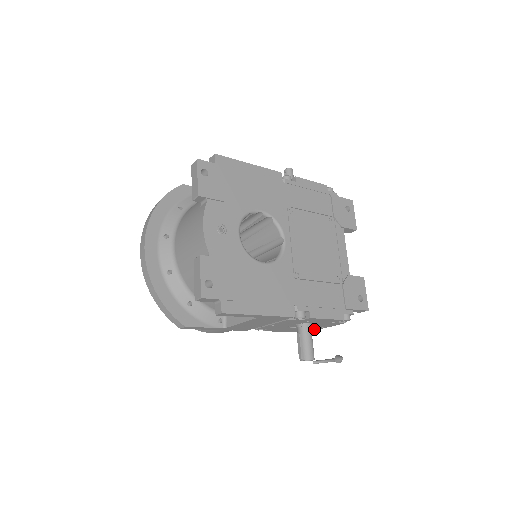
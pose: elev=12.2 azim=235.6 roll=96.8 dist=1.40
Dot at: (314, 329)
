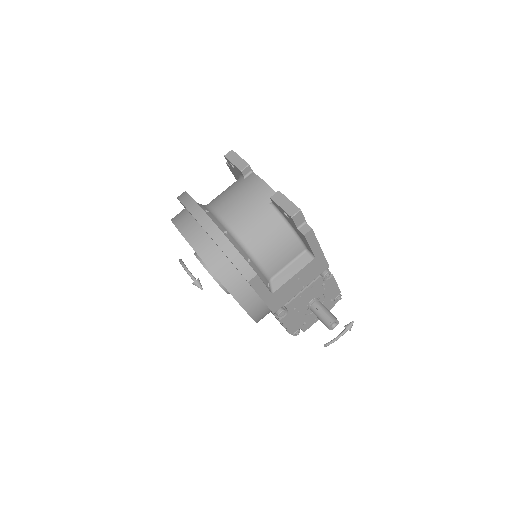
Dot at: (307, 326)
